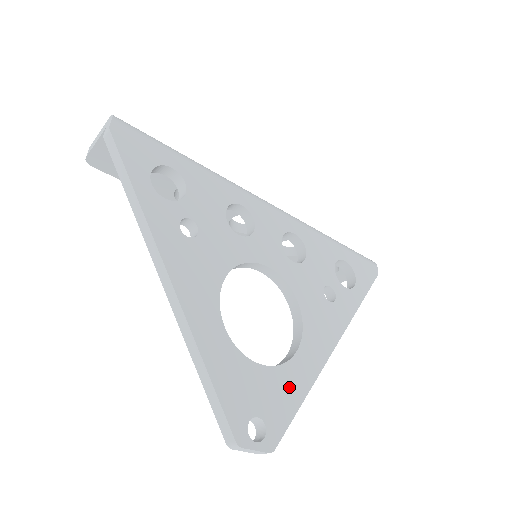
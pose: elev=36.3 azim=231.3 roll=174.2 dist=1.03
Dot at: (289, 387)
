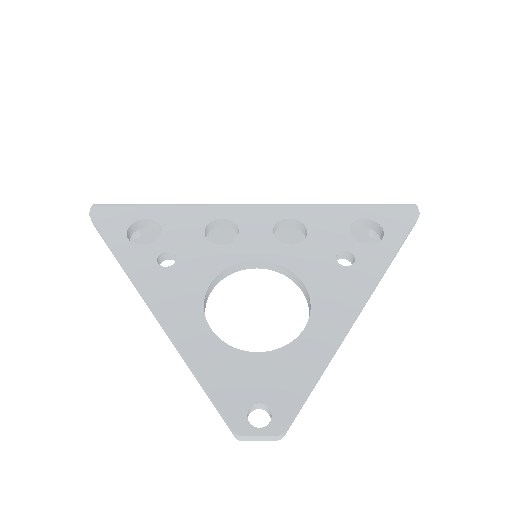
Dot at: (298, 365)
